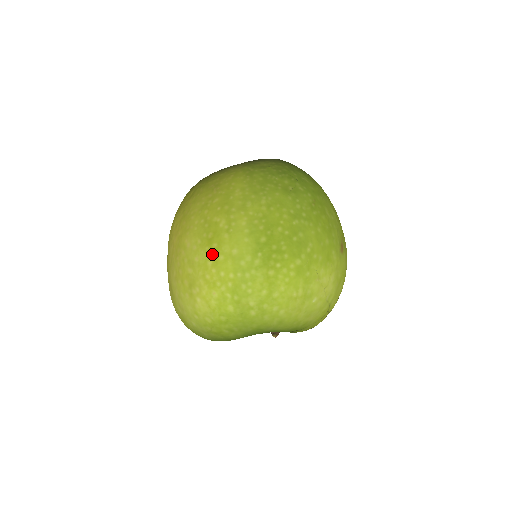
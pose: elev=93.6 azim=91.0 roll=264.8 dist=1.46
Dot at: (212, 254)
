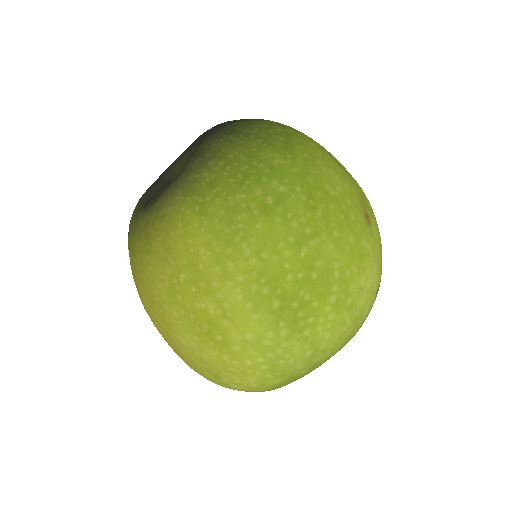
Dot at: (222, 348)
